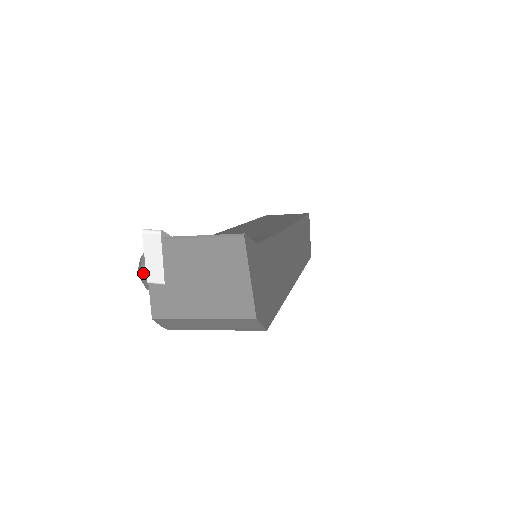
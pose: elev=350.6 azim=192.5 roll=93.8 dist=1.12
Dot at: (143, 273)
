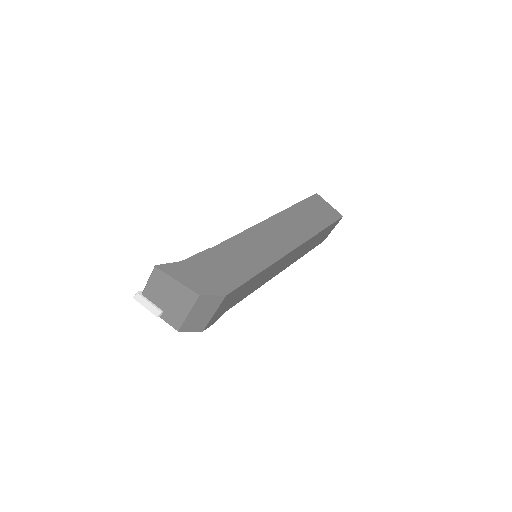
Dot at: occluded
